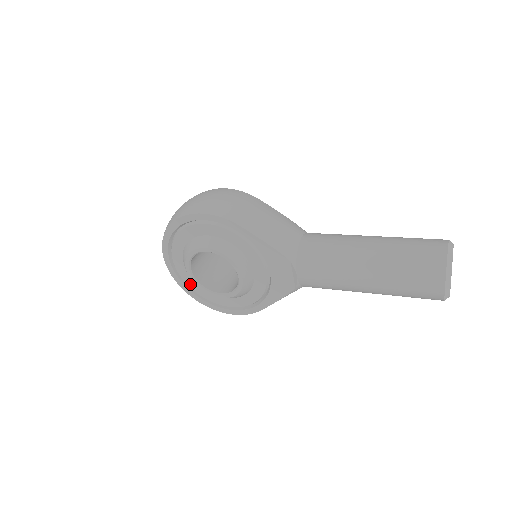
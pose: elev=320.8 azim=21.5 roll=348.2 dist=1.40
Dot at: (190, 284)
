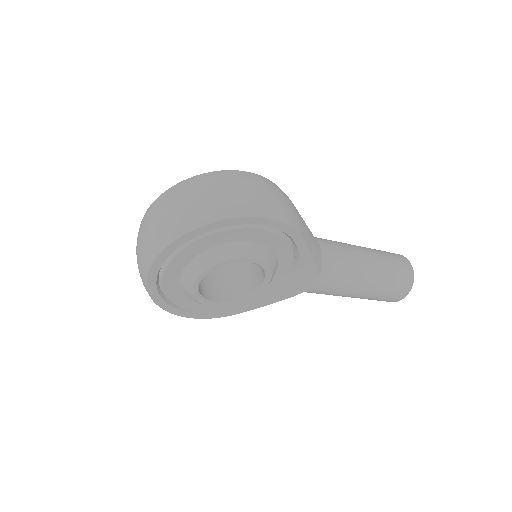
Dot at: (168, 289)
